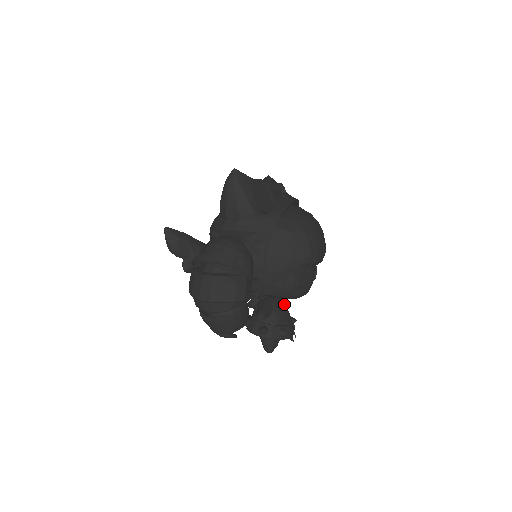
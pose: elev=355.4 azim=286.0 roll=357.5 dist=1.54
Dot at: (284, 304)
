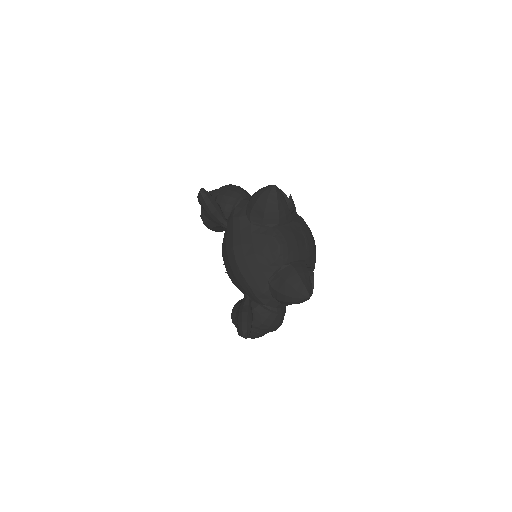
Dot at: occluded
